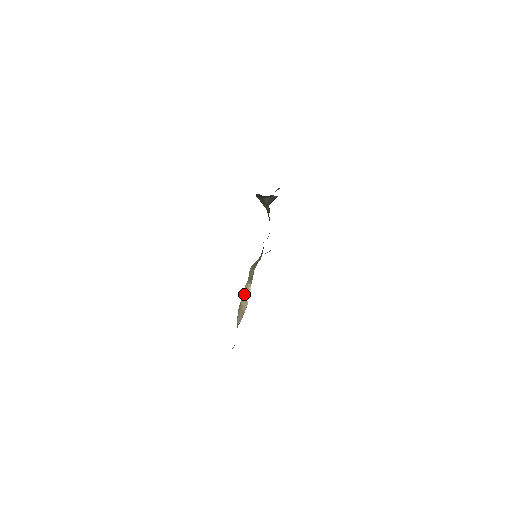
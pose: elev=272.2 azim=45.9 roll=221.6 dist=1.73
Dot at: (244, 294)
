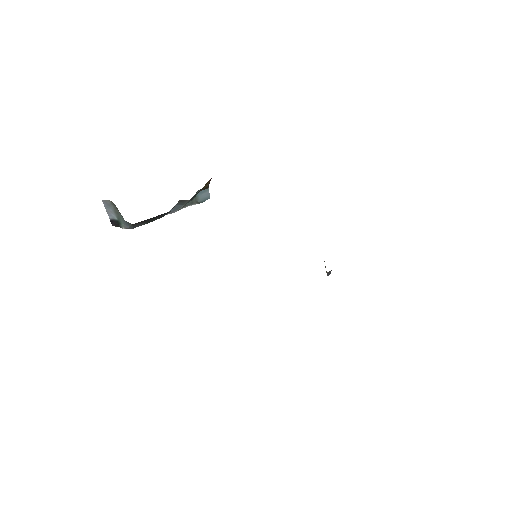
Dot at: occluded
